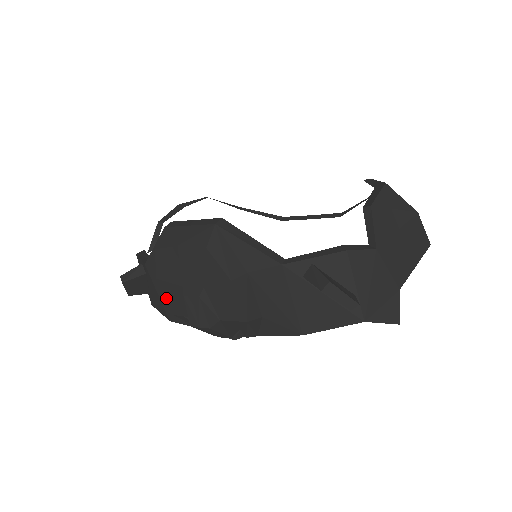
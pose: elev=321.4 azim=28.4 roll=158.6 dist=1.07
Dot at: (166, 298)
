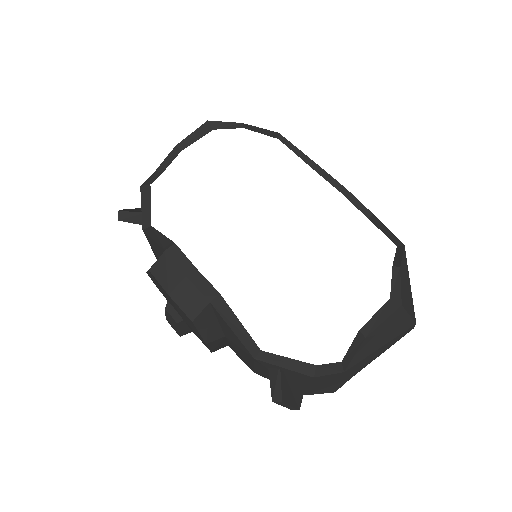
Dot at: occluded
